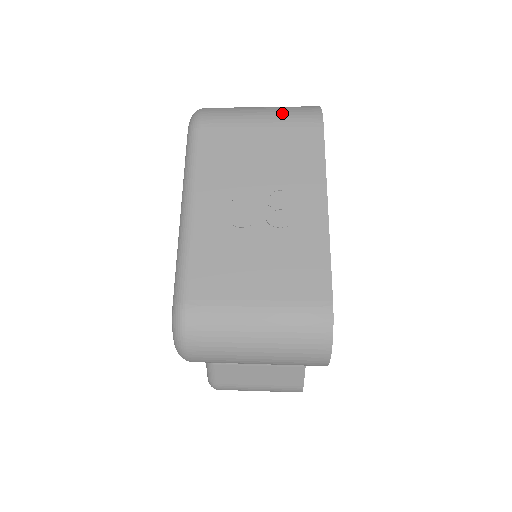
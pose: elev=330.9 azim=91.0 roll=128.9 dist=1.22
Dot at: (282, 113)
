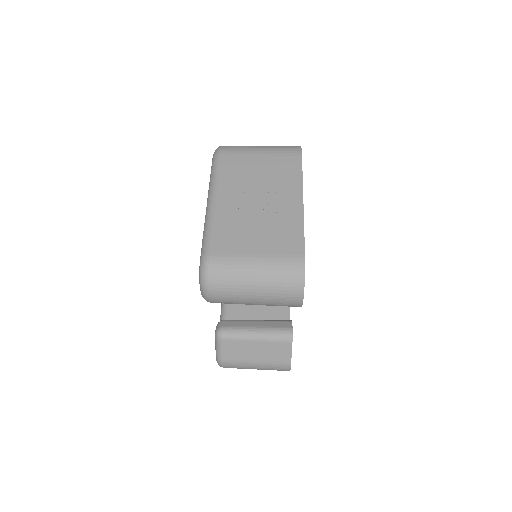
Dot at: (275, 148)
